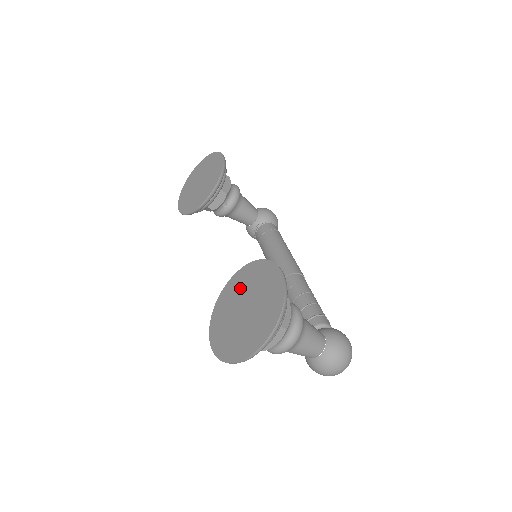
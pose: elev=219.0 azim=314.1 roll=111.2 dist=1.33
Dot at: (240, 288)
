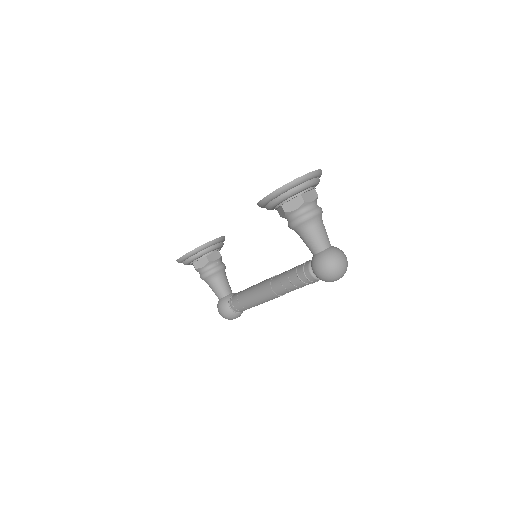
Dot at: occluded
